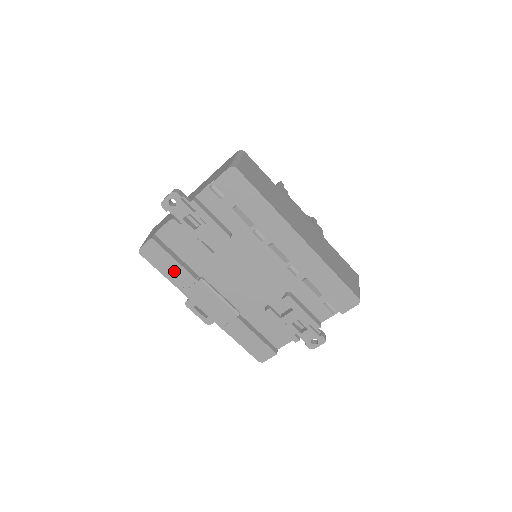
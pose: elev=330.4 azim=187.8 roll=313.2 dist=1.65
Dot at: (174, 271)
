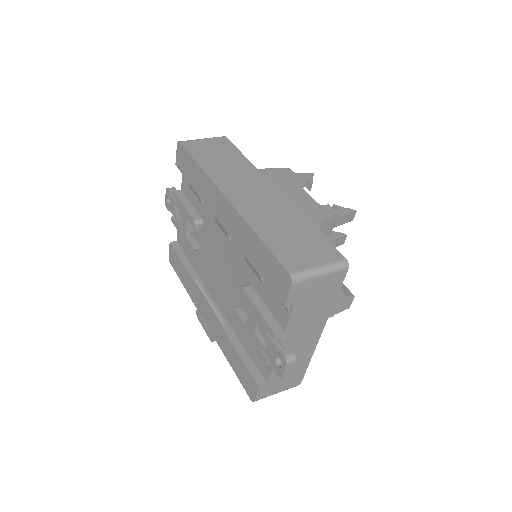
Dot at: (184, 276)
